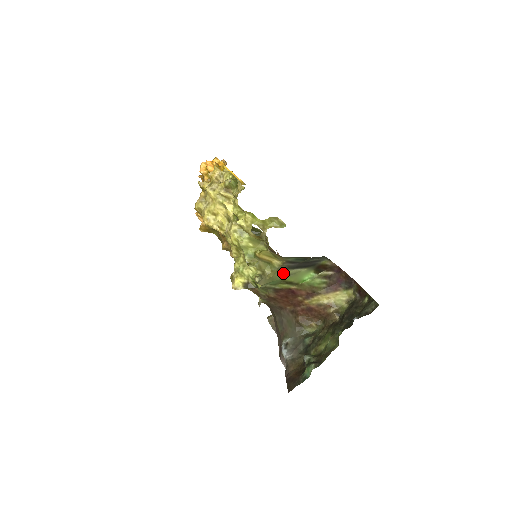
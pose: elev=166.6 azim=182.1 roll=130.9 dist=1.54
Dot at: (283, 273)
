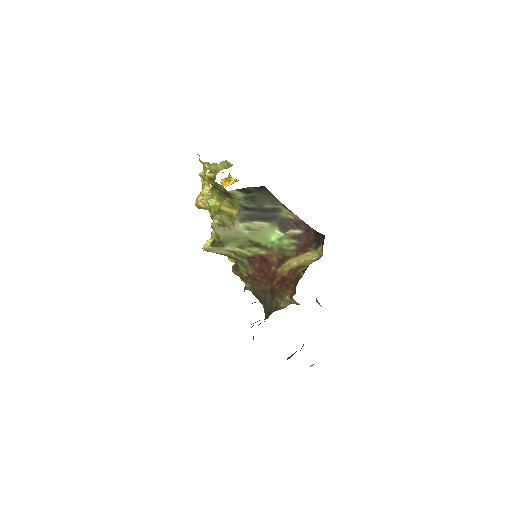
Dot at: (245, 227)
